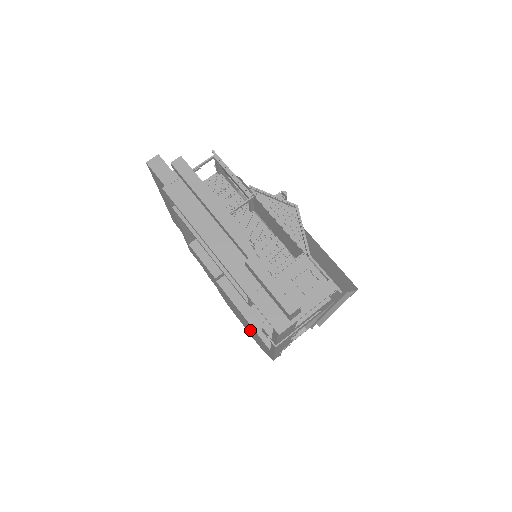
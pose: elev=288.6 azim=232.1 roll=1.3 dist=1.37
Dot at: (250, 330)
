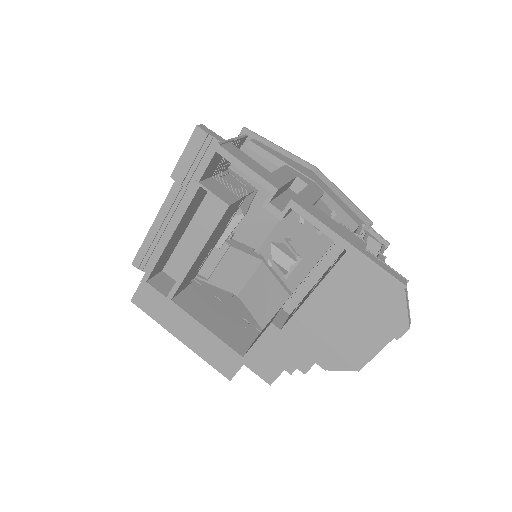
Dot at: (358, 312)
